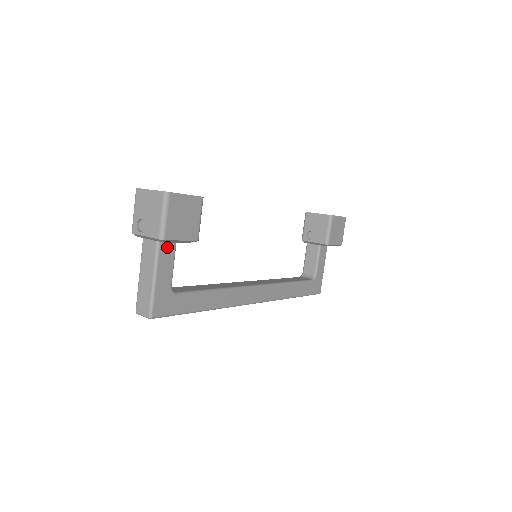
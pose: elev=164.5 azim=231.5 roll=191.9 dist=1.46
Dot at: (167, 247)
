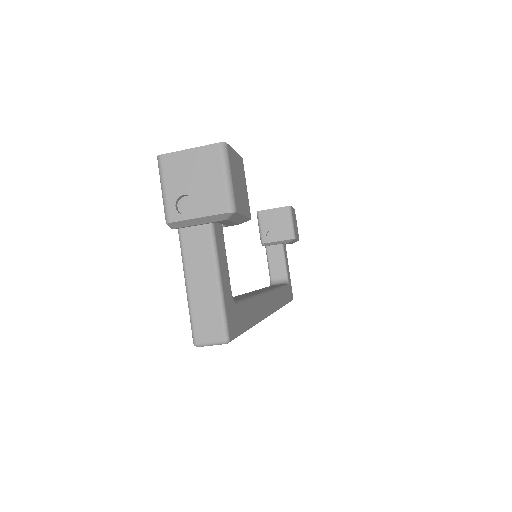
Dot at: (219, 234)
